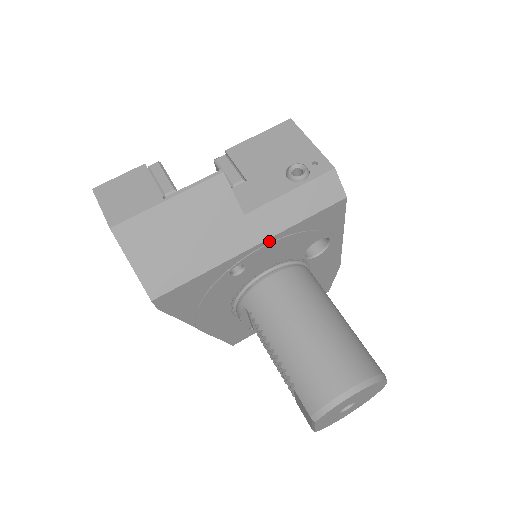
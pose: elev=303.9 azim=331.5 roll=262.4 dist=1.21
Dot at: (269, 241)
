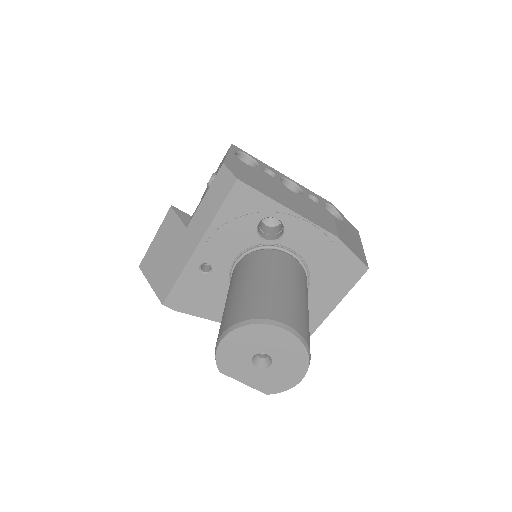
Dot at: (206, 239)
